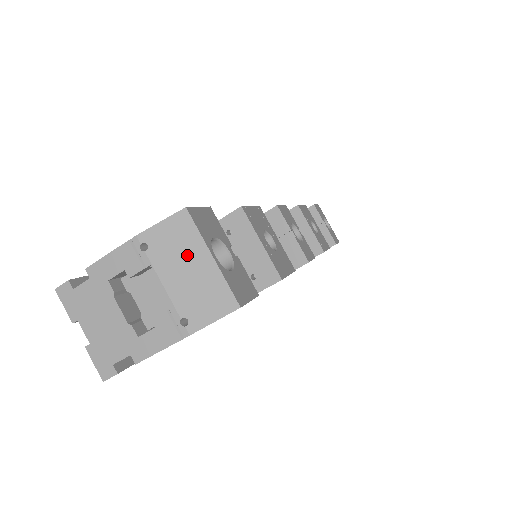
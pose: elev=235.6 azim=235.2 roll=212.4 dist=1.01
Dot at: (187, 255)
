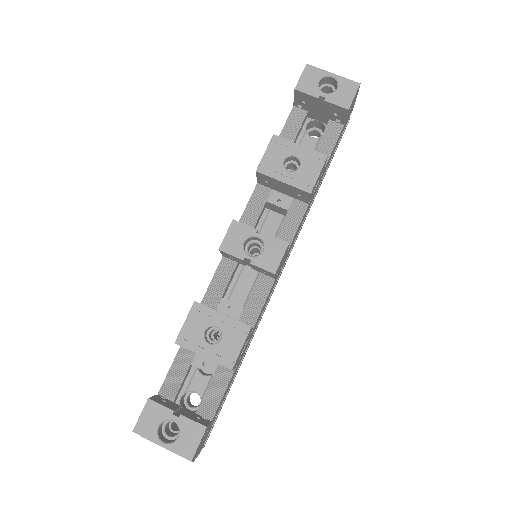
Dot at: occluded
